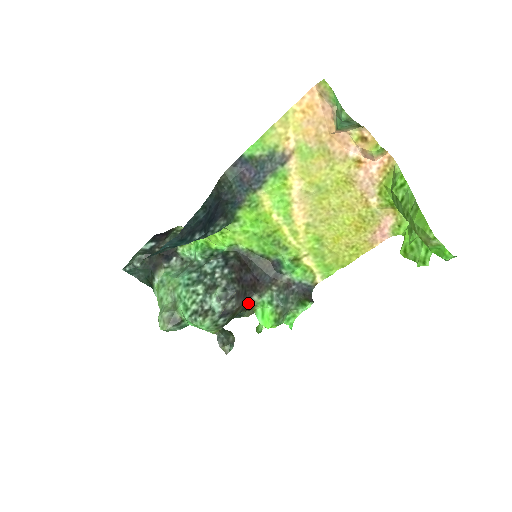
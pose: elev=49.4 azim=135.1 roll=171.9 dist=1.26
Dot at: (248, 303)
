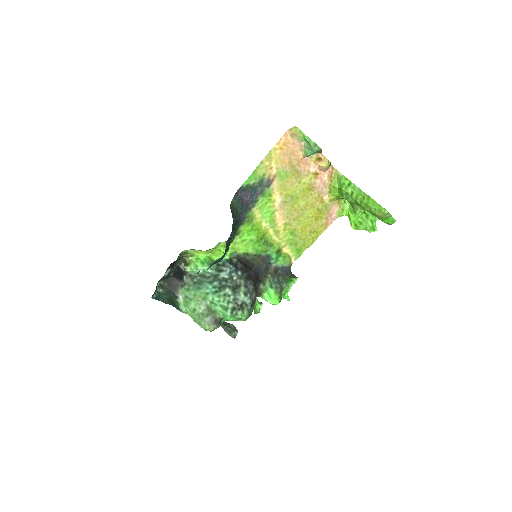
Dot at: (258, 292)
